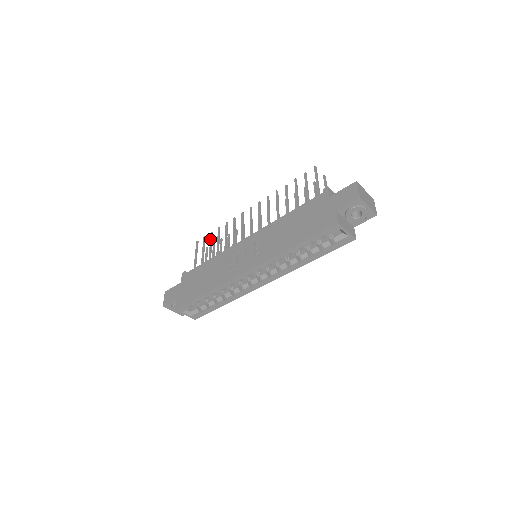
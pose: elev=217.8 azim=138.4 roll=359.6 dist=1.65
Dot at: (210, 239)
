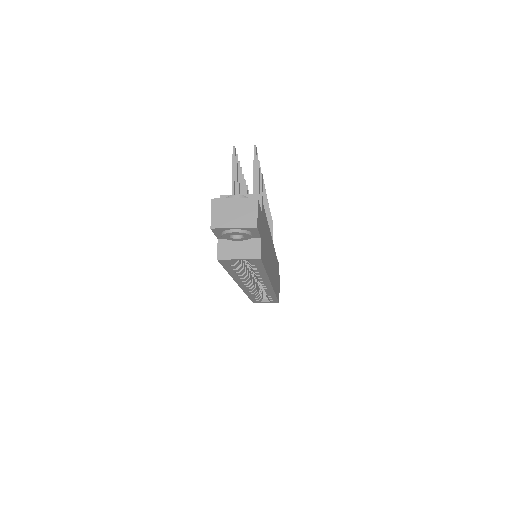
Dot at: occluded
